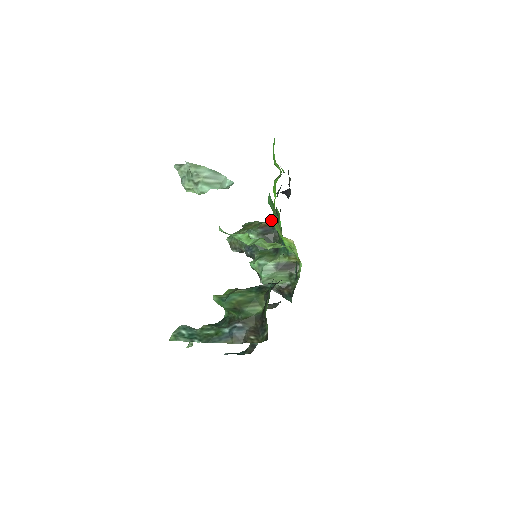
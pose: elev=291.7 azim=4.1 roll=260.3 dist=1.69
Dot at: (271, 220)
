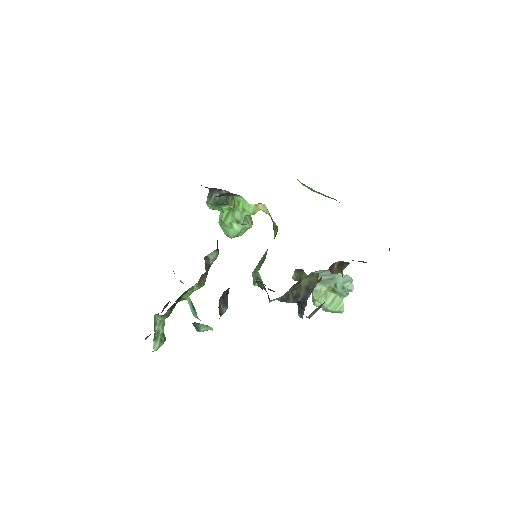
Dot at: occluded
